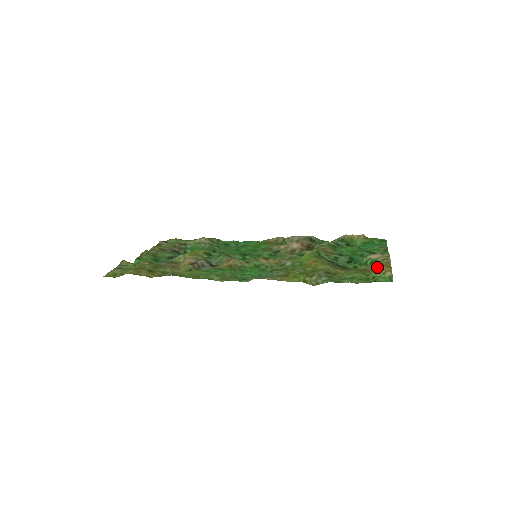
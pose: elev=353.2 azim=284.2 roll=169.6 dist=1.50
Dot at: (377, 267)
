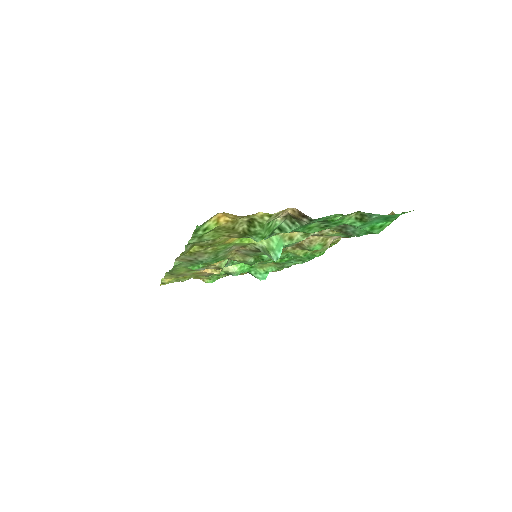
Dot at: (235, 220)
